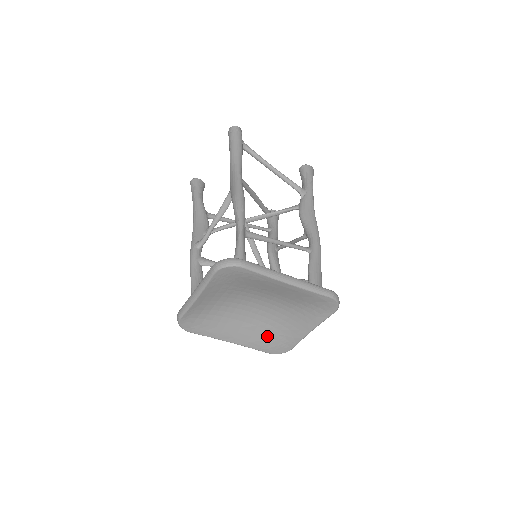
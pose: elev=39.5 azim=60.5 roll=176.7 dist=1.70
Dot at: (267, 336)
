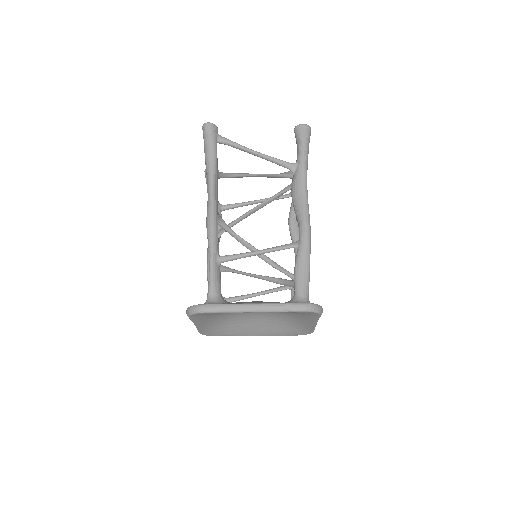
Dot at: (284, 327)
